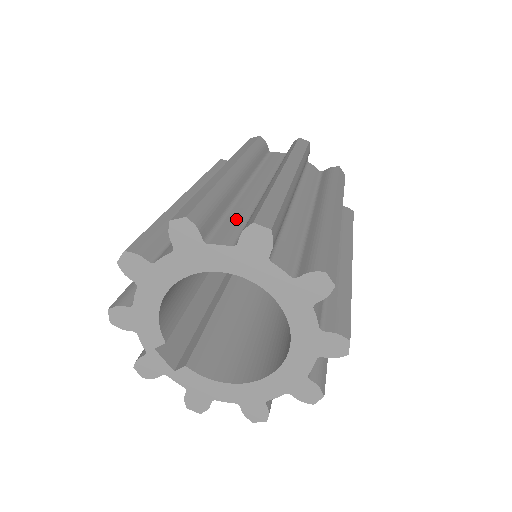
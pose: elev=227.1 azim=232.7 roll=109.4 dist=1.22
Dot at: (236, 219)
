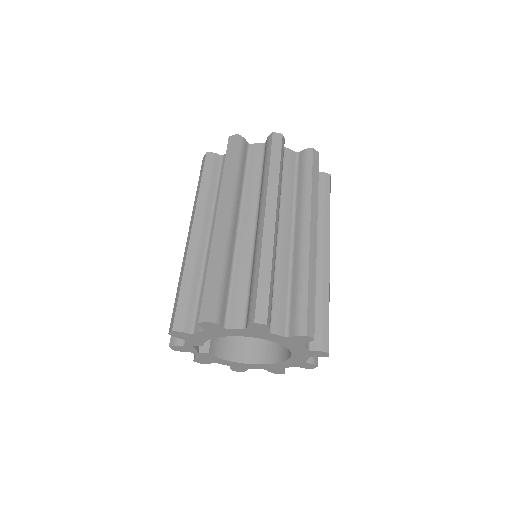
Dot at: (281, 295)
